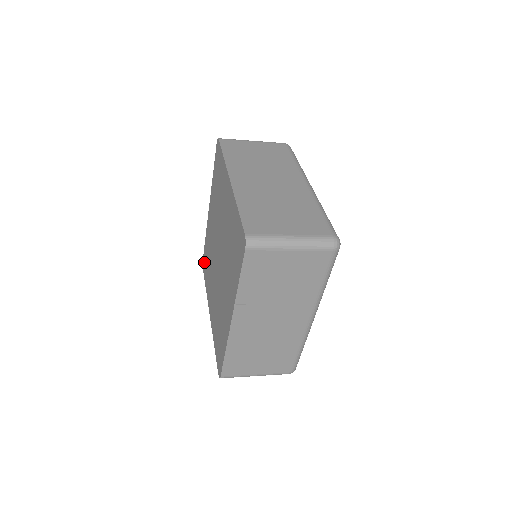
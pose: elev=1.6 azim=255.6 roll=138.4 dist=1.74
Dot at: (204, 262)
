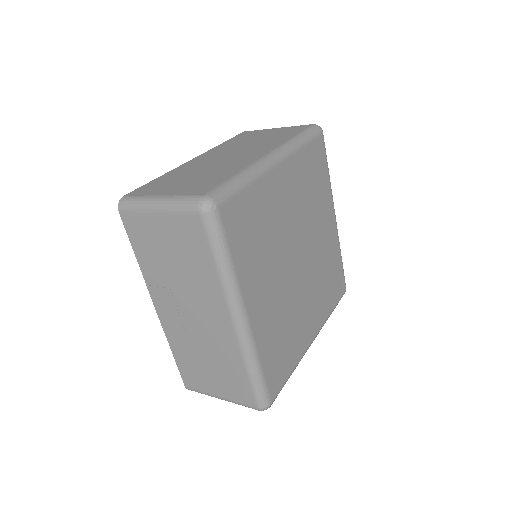
Dot at: occluded
